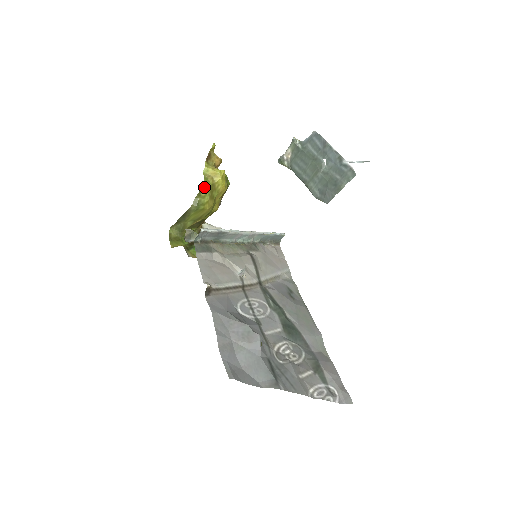
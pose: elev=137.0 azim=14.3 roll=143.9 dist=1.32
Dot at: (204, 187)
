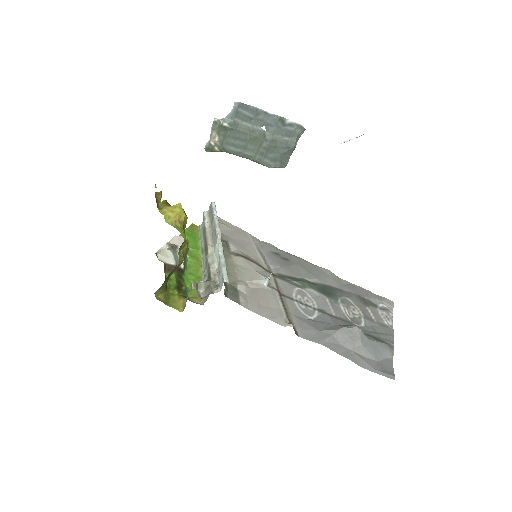
Dot at: (184, 238)
